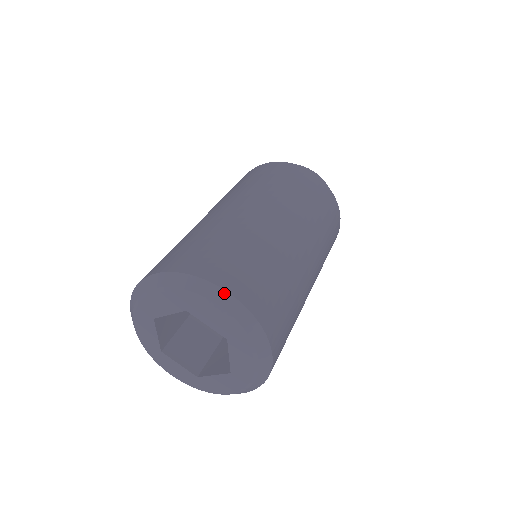
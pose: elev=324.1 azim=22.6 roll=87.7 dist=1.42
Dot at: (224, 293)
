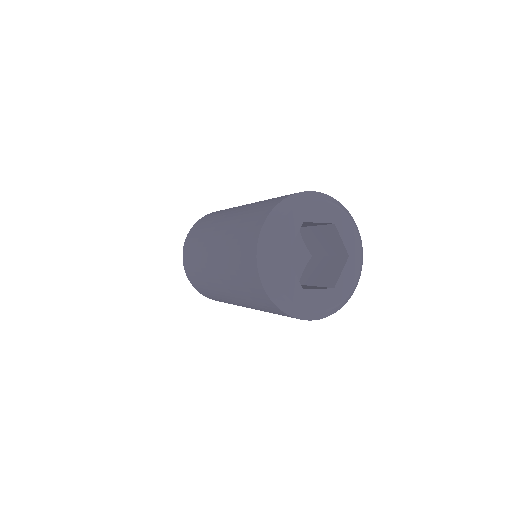
Dot at: (312, 192)
